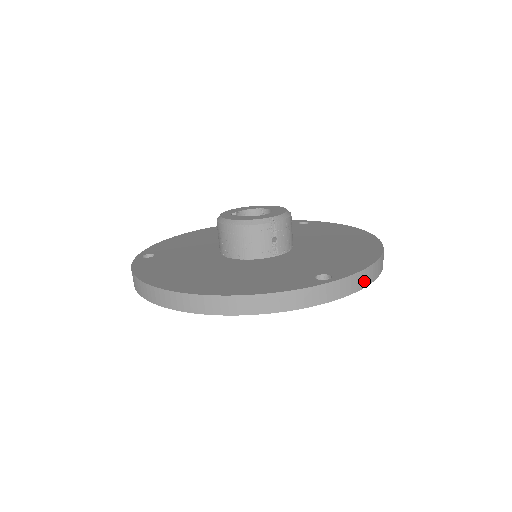
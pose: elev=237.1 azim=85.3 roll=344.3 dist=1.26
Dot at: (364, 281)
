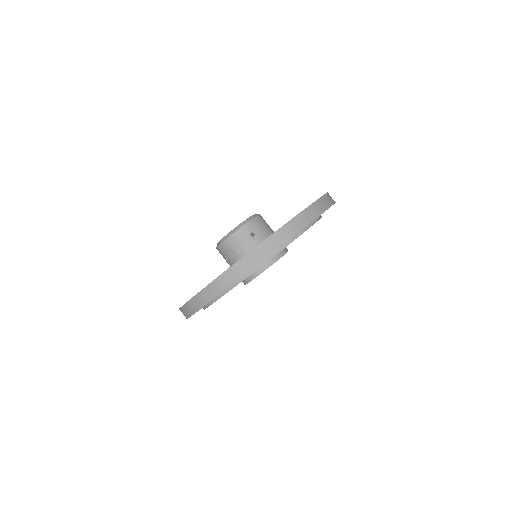
Dot at: (310, 217)
